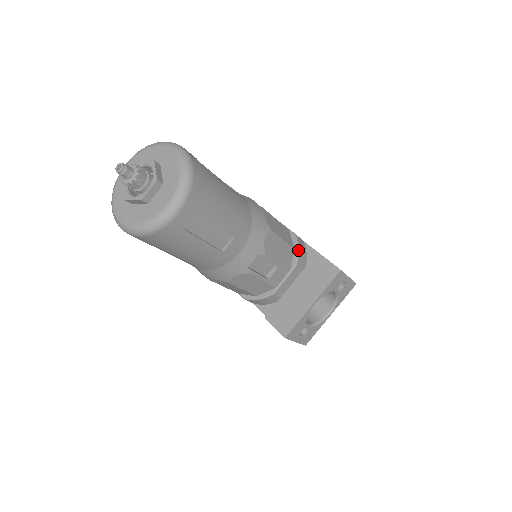
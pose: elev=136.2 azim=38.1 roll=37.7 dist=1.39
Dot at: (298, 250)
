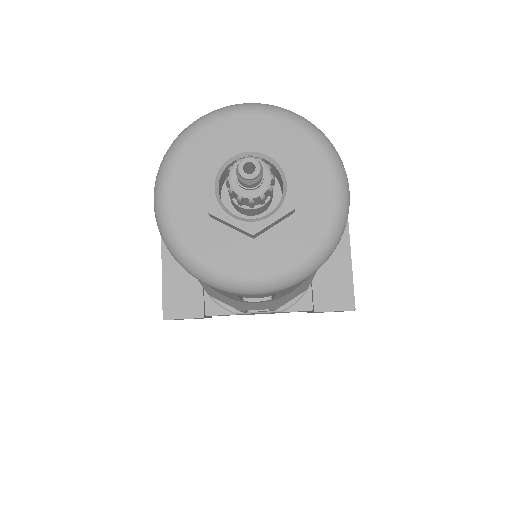
Dot at: occluded
